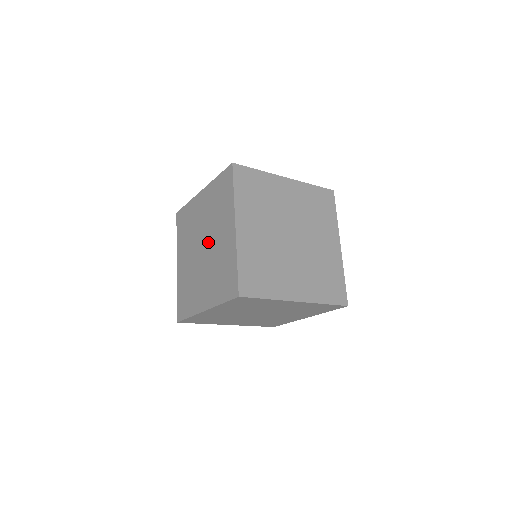
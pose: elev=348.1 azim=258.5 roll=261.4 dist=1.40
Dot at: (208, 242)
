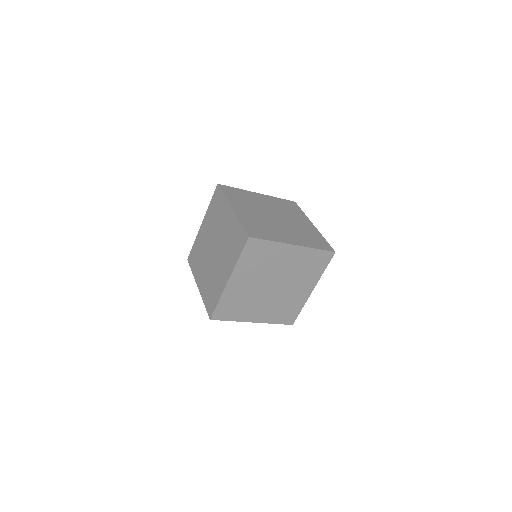
Dot at: (216, 241)
